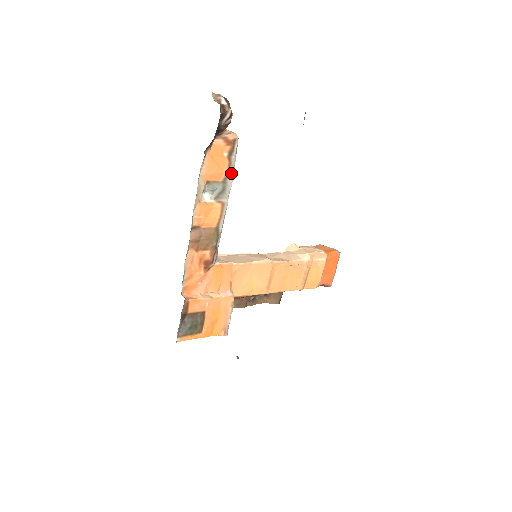
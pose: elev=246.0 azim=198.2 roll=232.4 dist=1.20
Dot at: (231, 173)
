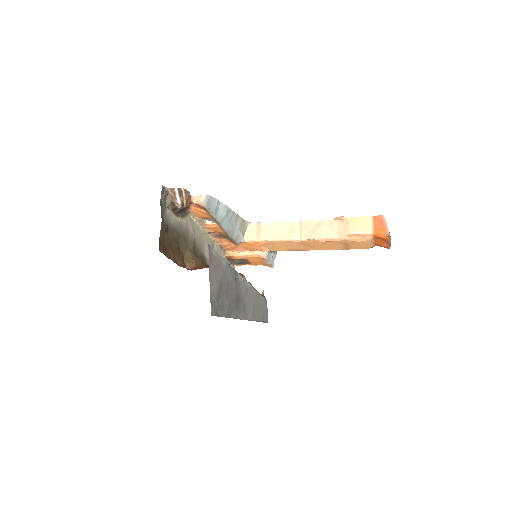
Dot at: (214, 218)
